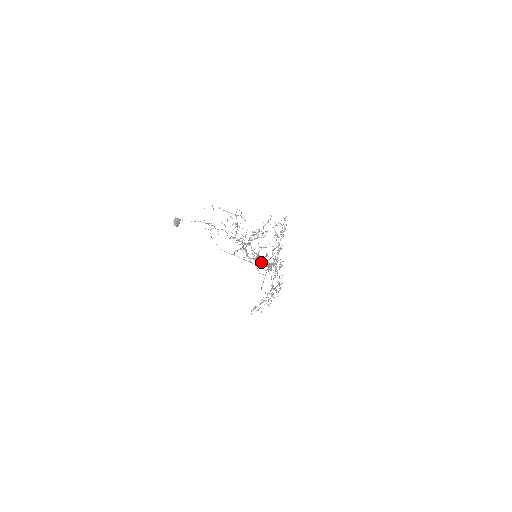
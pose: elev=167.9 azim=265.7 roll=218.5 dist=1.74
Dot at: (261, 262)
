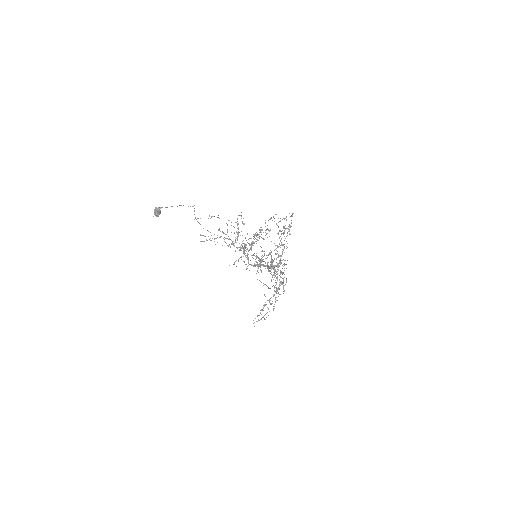
Dot at: occluded
